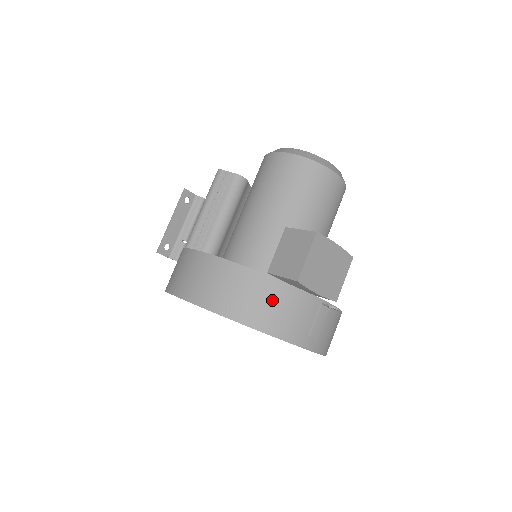
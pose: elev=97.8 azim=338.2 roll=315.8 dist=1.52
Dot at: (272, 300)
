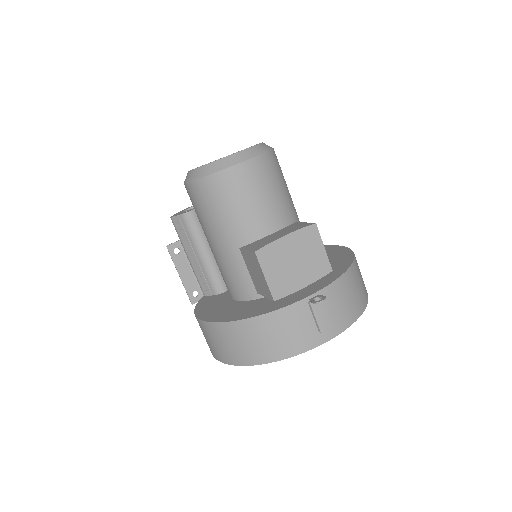
Dot at: (264, 334)
